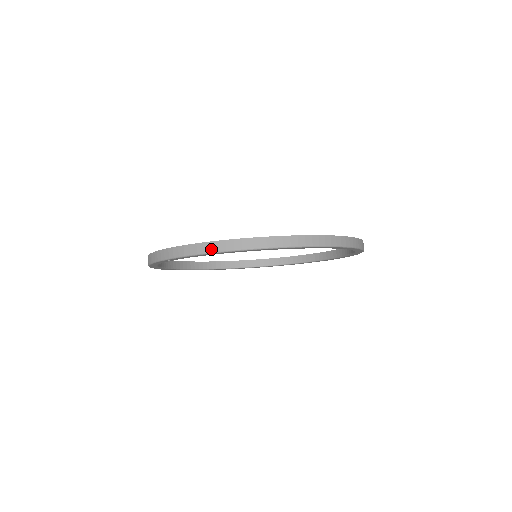
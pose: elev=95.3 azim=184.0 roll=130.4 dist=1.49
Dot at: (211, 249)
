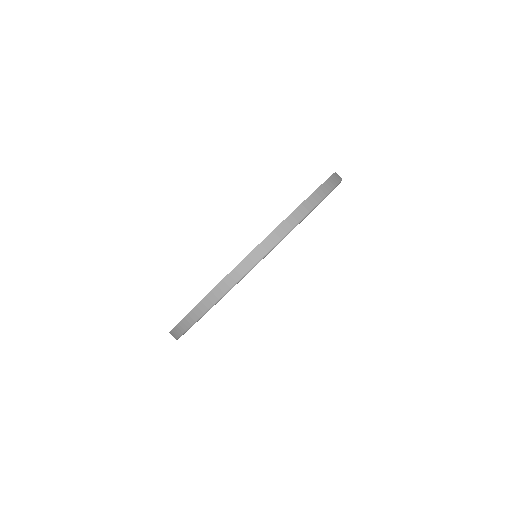
Dot at: (266, 249)
